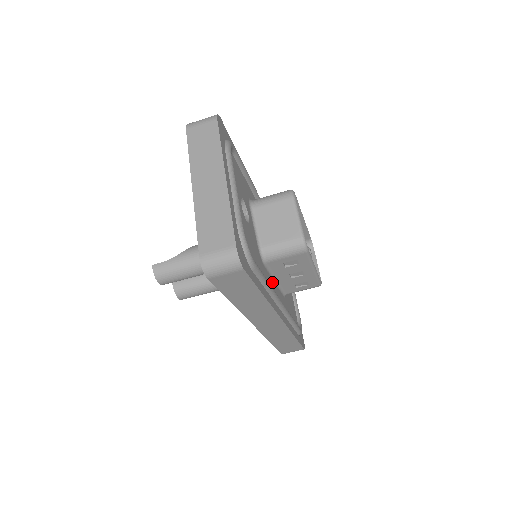
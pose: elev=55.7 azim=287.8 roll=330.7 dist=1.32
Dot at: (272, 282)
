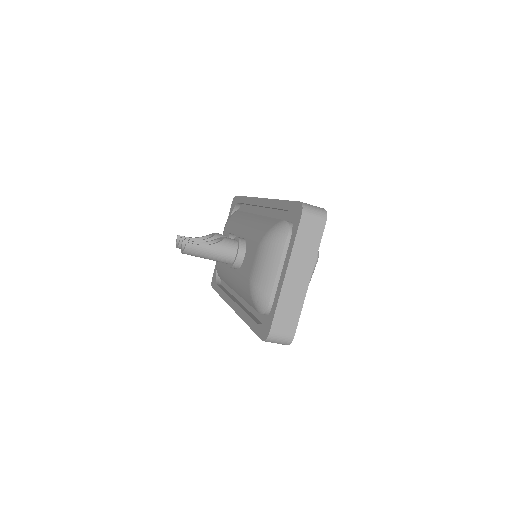
Dot at: occluded
